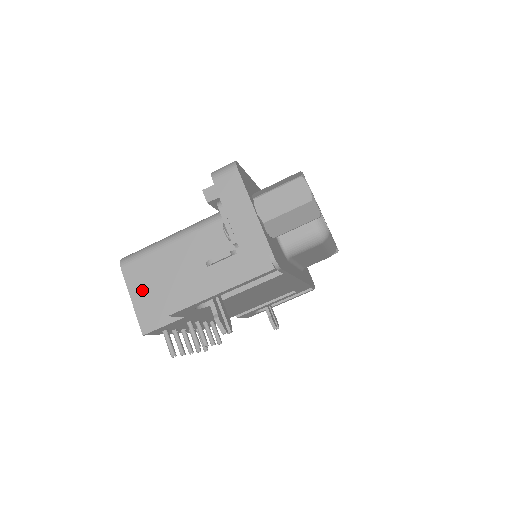
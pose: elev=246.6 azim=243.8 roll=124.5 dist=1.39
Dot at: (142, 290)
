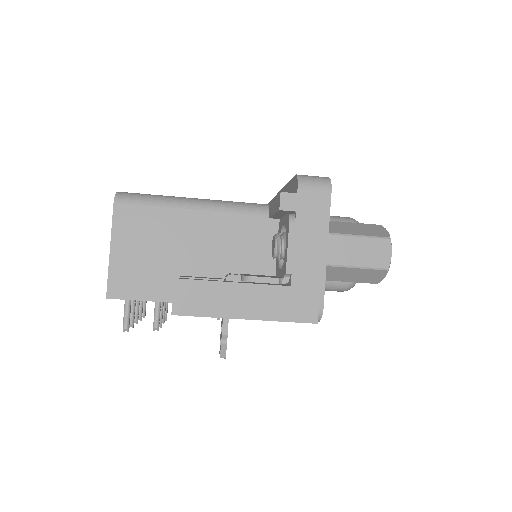
Dot at: (129, 246)
